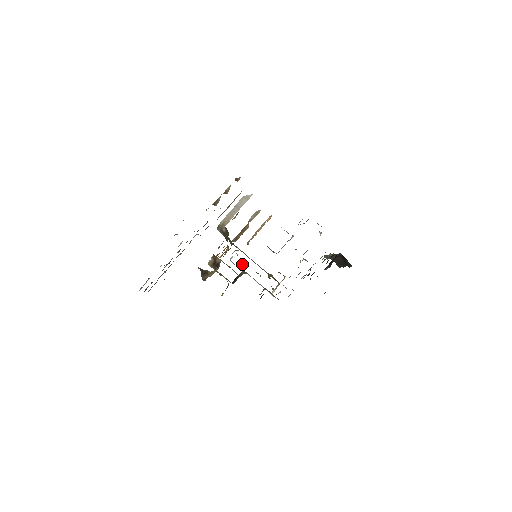
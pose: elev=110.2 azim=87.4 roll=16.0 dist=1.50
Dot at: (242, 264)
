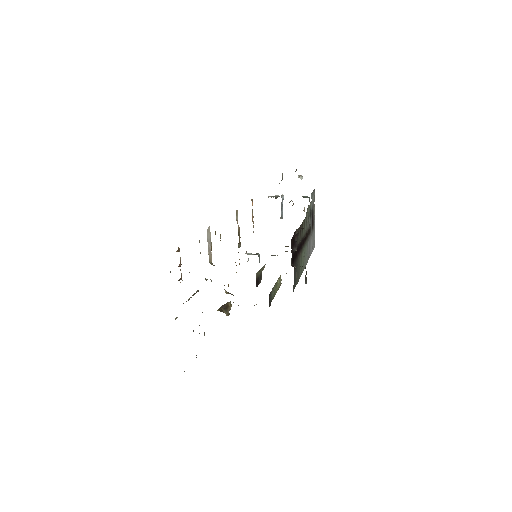
Dot at: (259, 257)
